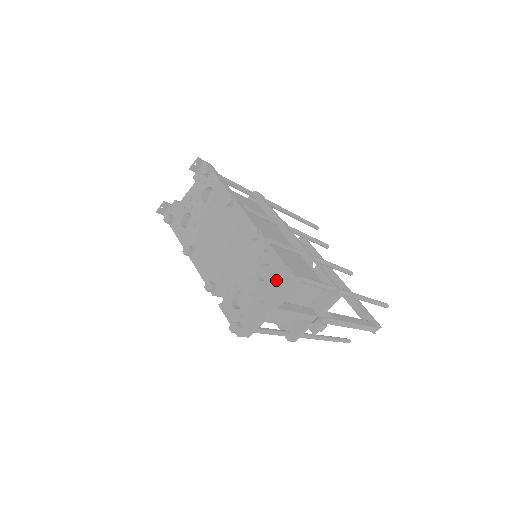
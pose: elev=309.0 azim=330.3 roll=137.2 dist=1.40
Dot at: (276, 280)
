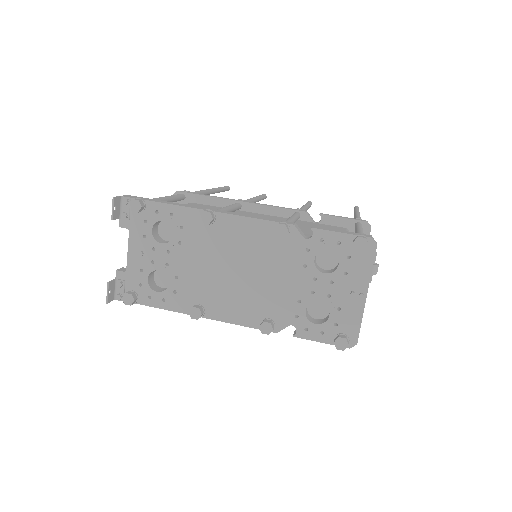
Dot at: (351, 258)
